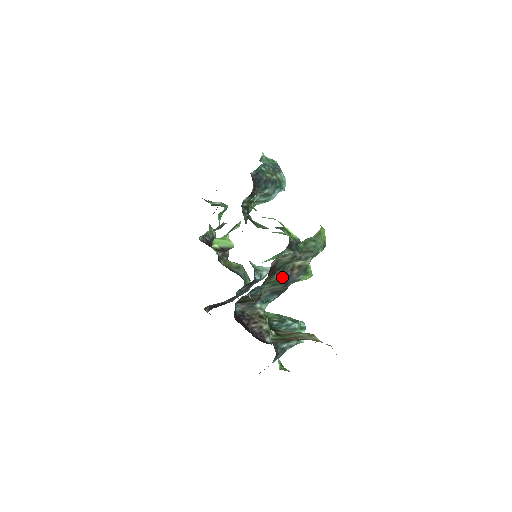
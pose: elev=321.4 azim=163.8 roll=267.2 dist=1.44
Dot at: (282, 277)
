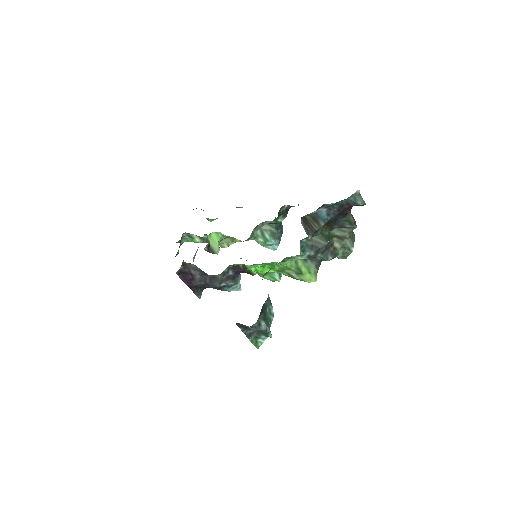
Dot at: (329, 239)
